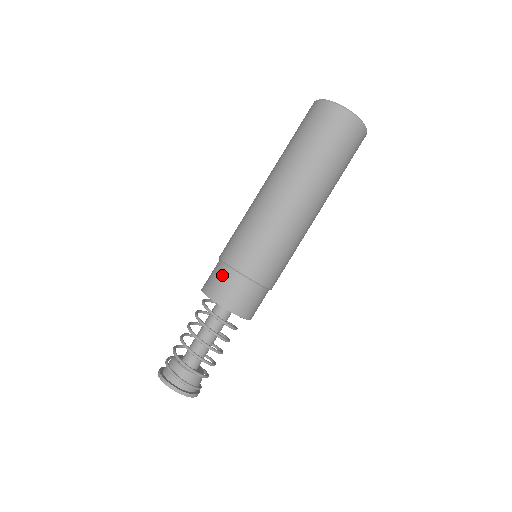
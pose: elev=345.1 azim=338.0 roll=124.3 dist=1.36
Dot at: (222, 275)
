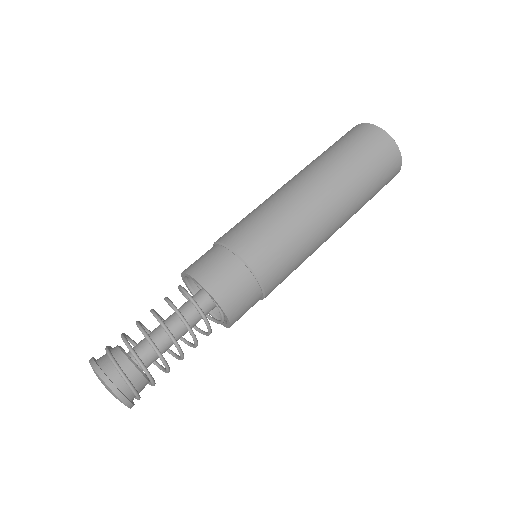
Dot at: (224, 262)
